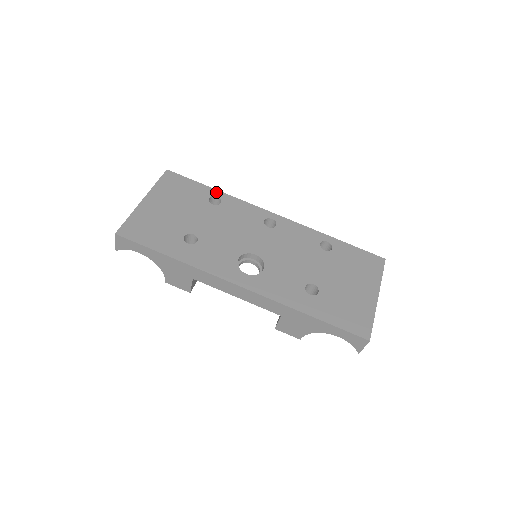
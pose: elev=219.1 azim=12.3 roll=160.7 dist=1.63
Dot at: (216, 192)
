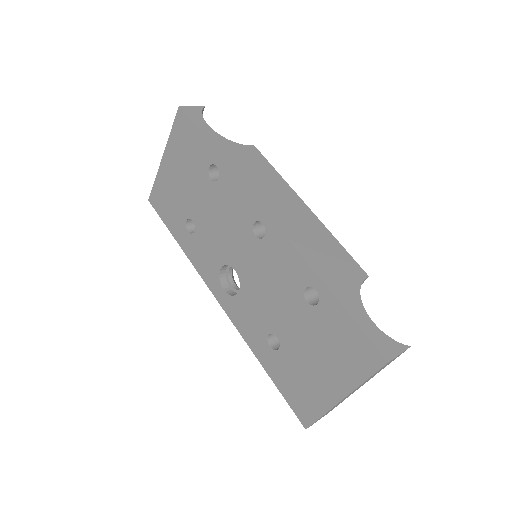
Dot at: (216, 157)
